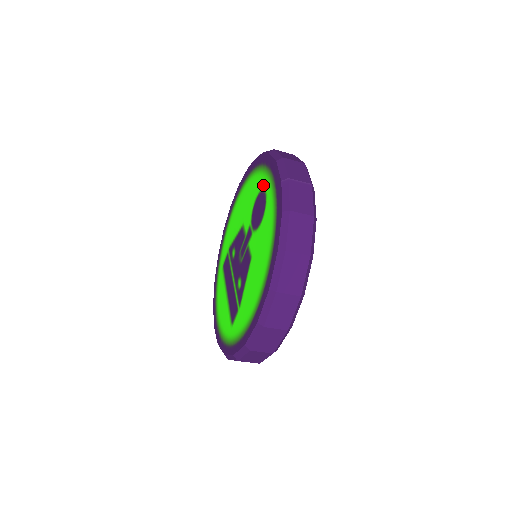
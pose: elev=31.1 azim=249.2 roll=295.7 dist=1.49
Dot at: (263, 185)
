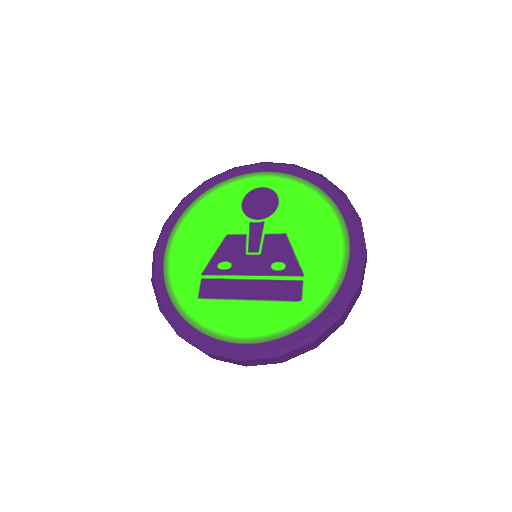
Dot at: (250, 186)
